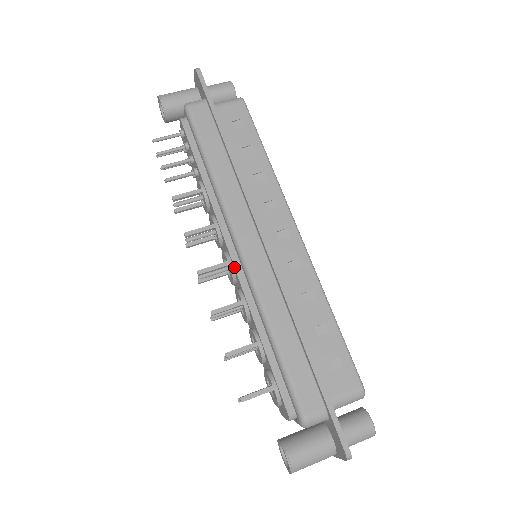
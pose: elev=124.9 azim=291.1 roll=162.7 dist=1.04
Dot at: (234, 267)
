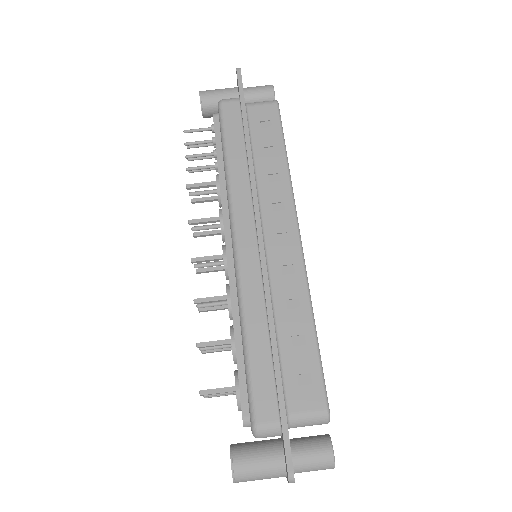
Dot at: (227, 261)
